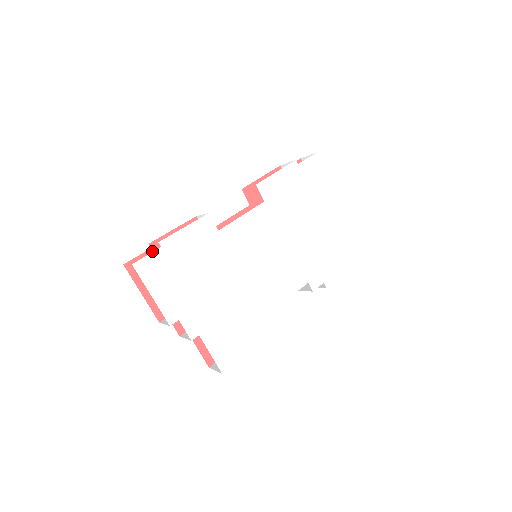
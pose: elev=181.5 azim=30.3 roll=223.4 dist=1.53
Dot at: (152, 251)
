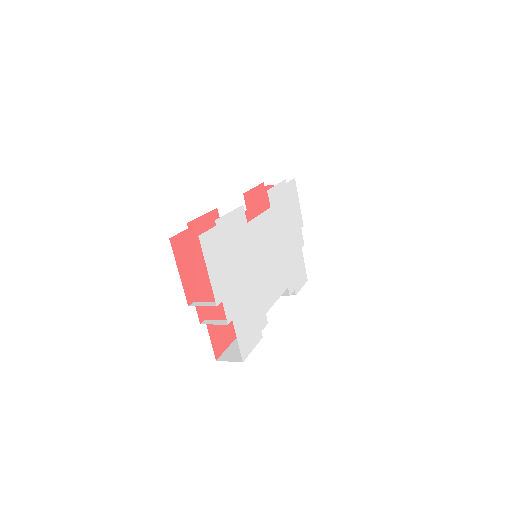
Dot at: (189, 231)
